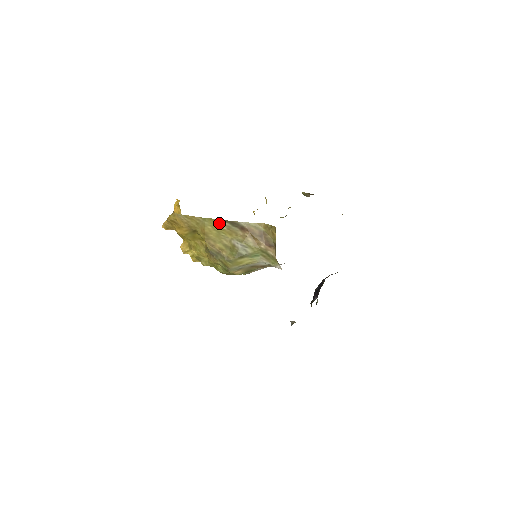
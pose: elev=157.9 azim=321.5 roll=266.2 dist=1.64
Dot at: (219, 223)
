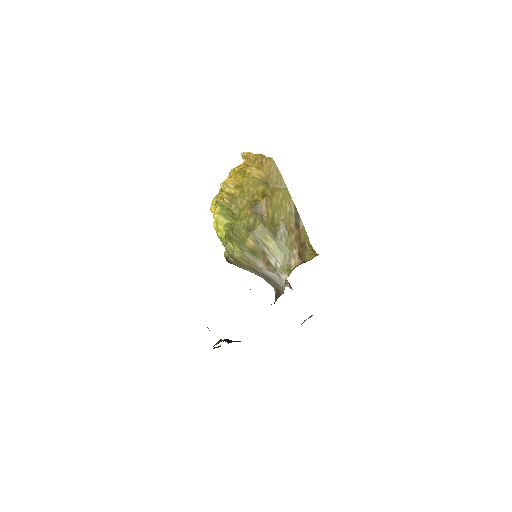
Dot at: (290, 202)
